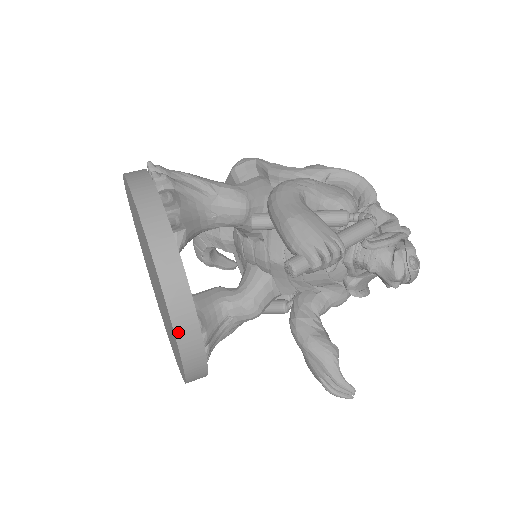
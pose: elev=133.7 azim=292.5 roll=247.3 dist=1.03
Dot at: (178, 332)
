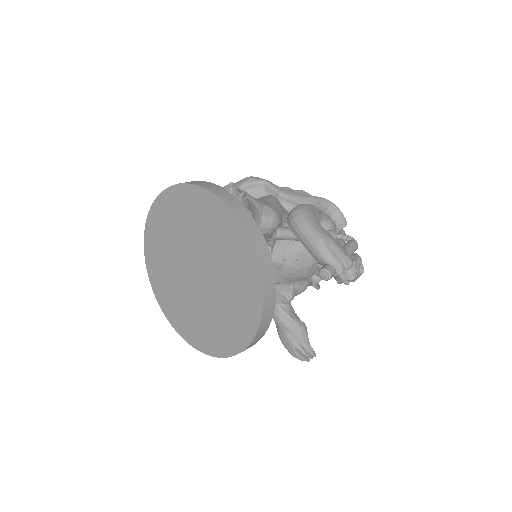
Dot at: (262, 319)
